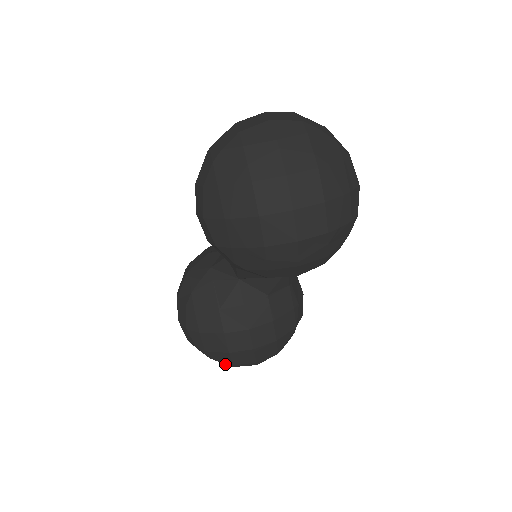
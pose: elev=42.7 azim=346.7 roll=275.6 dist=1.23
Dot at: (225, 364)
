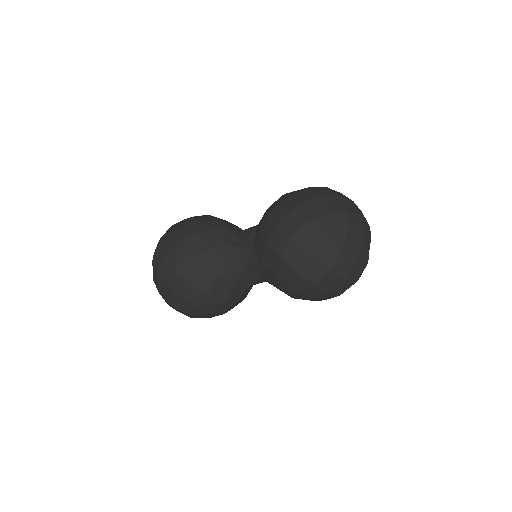
Dot at: (175, 306)
